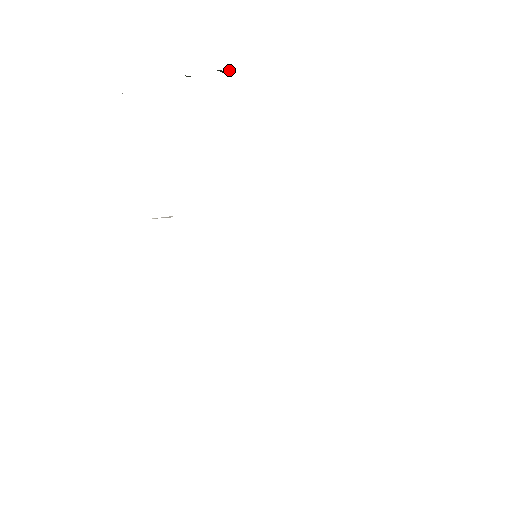
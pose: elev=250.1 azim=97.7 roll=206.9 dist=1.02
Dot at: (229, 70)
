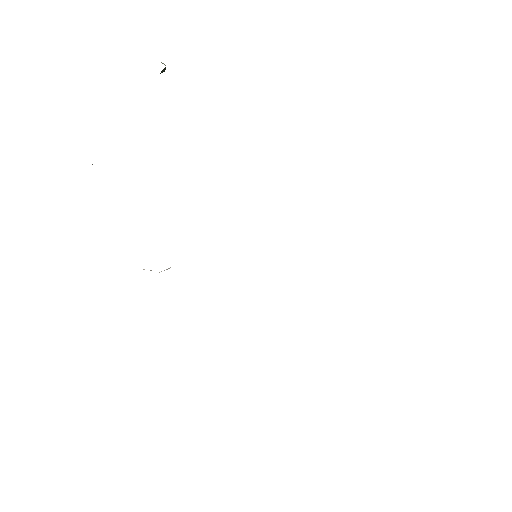
Dot at: (163, 69)
